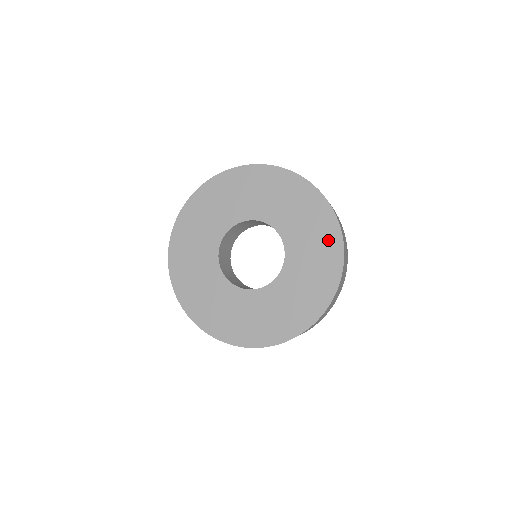
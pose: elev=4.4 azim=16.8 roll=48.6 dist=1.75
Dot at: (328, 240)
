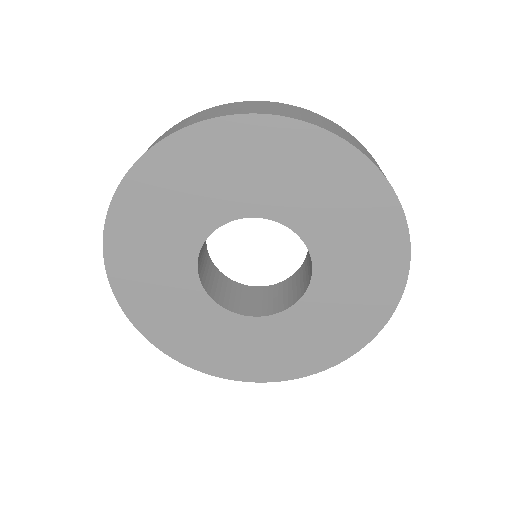
Dot at: (375, 212)
